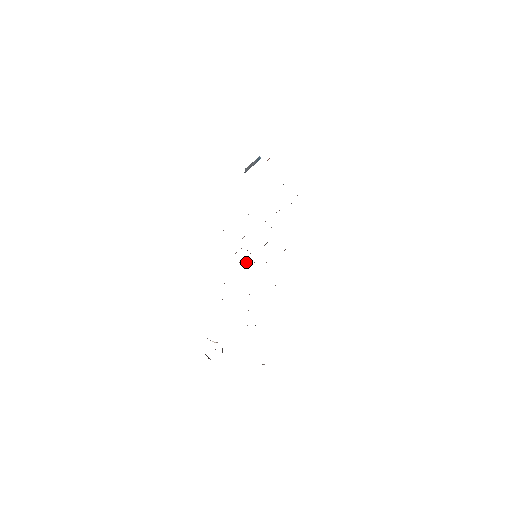
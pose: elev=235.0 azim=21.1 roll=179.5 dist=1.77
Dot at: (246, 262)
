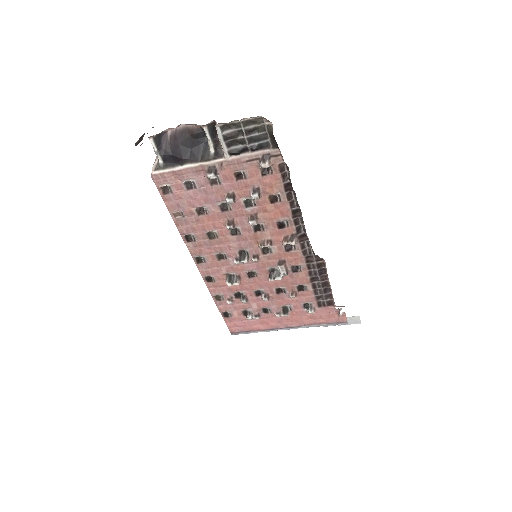
Dot at: occluded
